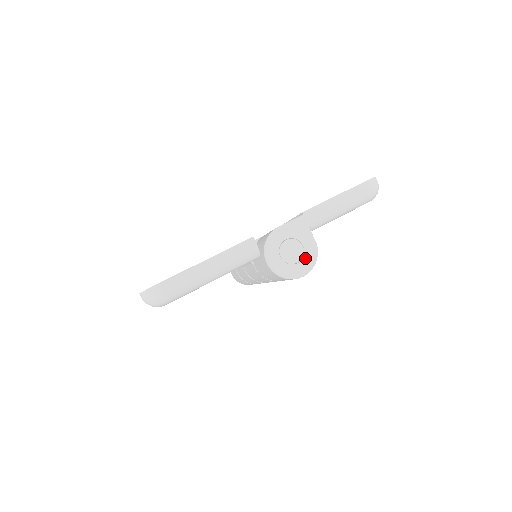
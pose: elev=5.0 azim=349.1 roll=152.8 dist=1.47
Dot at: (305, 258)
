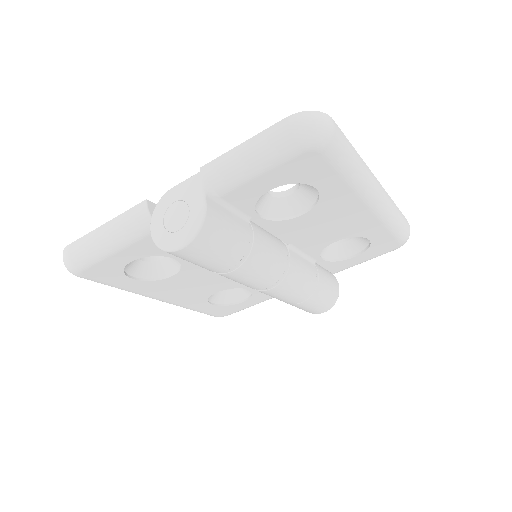
Dot at: (187, 225)
